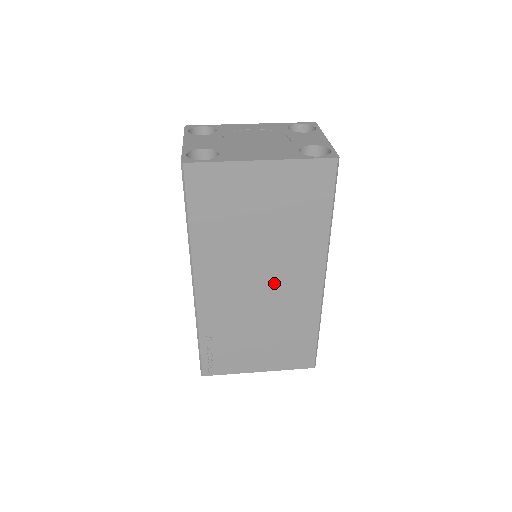
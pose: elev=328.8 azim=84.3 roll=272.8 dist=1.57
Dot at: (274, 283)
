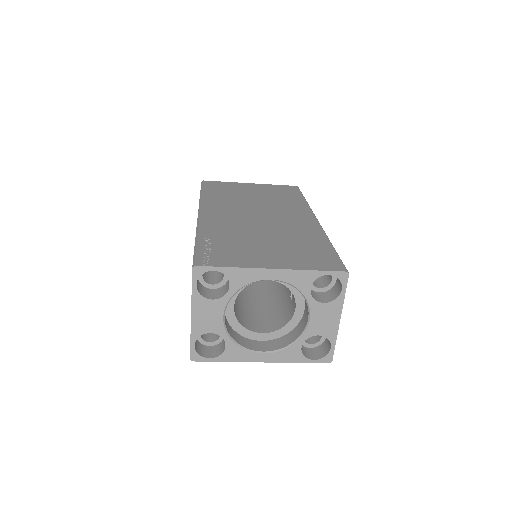
Dot at: (272, 217)
